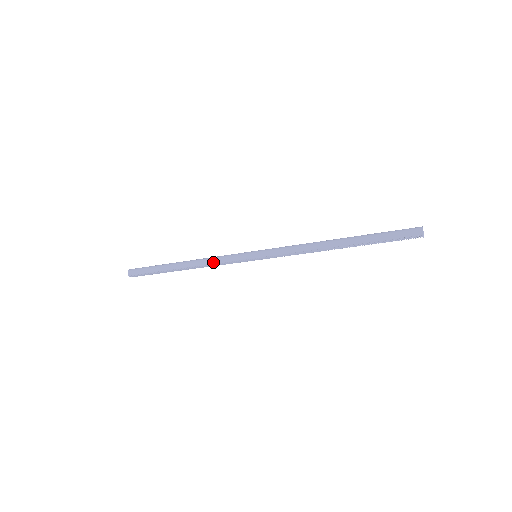
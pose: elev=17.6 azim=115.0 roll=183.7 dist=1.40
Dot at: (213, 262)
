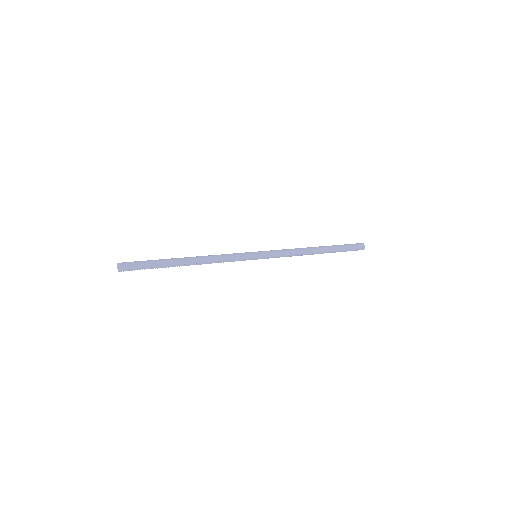
Dot at: (220, 260)
